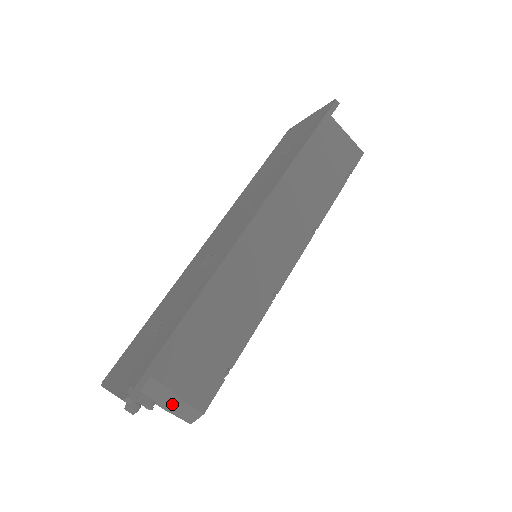
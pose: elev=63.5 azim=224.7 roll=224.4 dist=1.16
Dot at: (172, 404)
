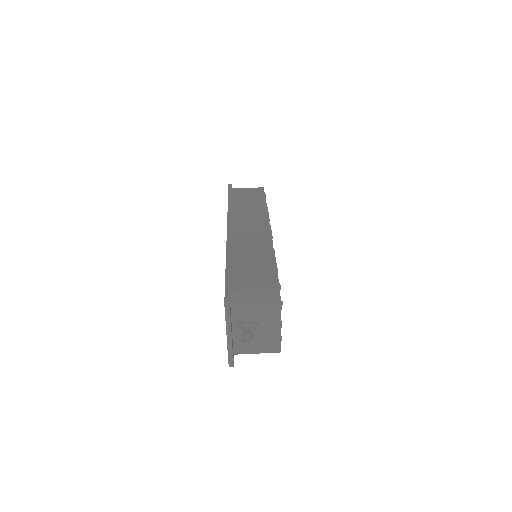
Dot at: (258, 298)
